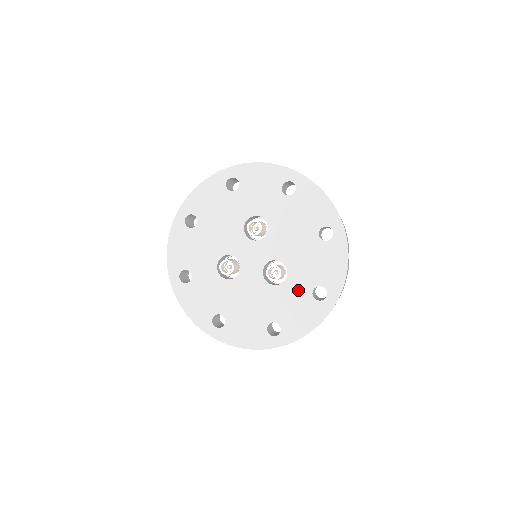
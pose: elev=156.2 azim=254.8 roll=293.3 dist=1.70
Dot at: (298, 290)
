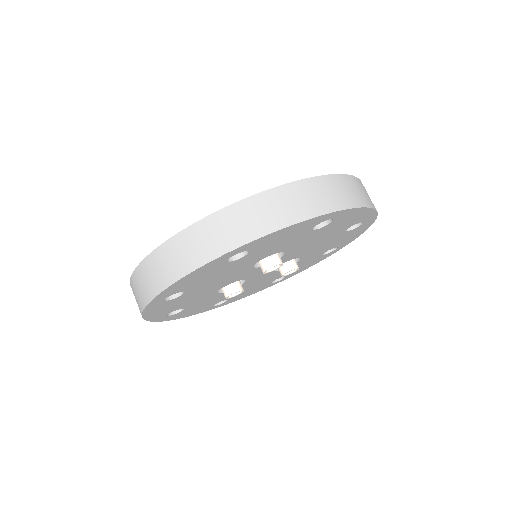
Dot at: (309, 259)
